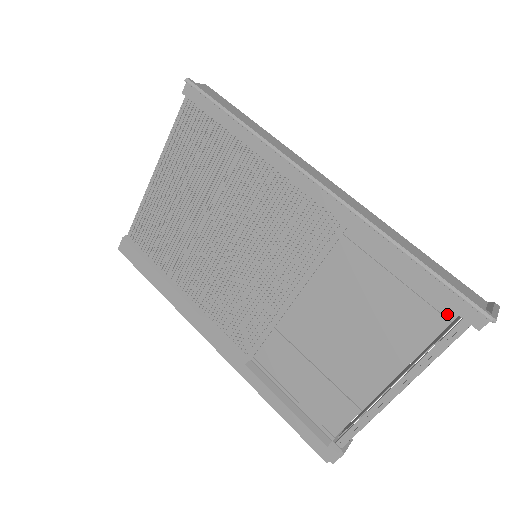
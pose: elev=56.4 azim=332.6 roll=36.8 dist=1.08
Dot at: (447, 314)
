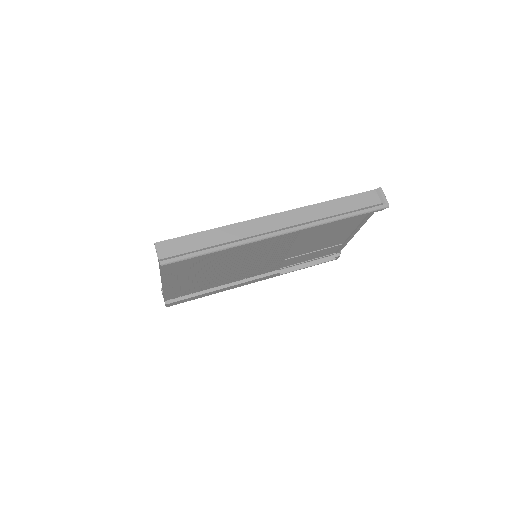
Dot at: occluded
